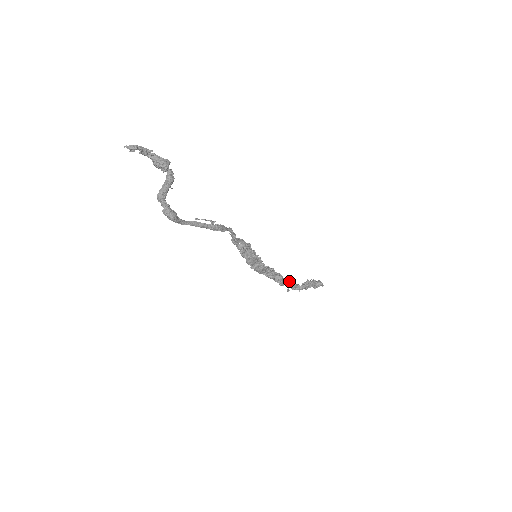
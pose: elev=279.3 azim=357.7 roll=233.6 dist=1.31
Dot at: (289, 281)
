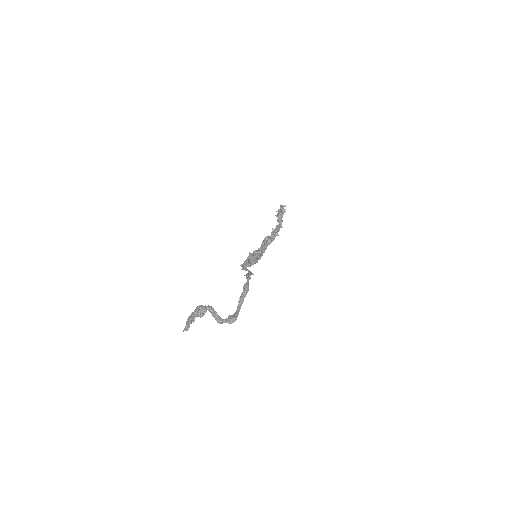
Dot at: (273, 232)
